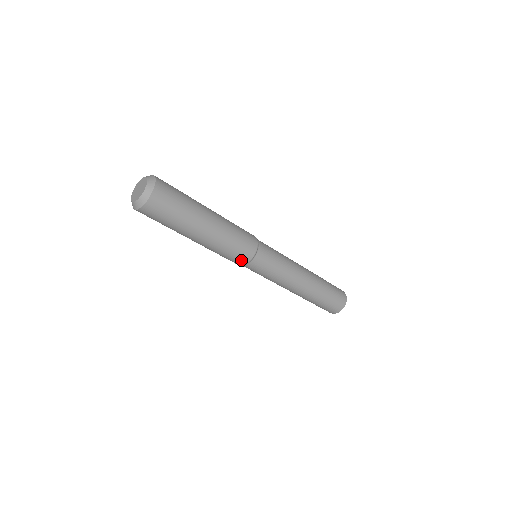
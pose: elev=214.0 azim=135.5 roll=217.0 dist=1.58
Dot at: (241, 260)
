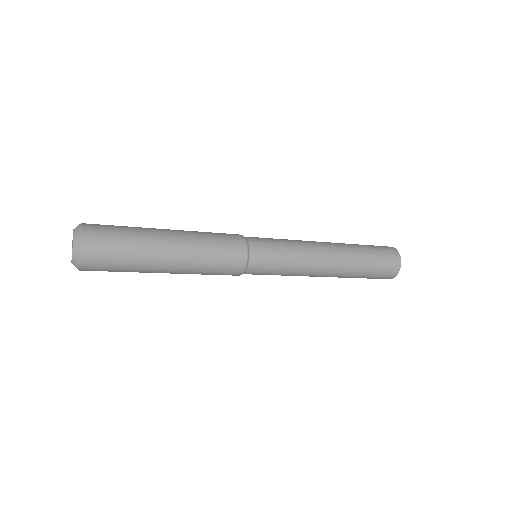
Dot at: (236, 266)
